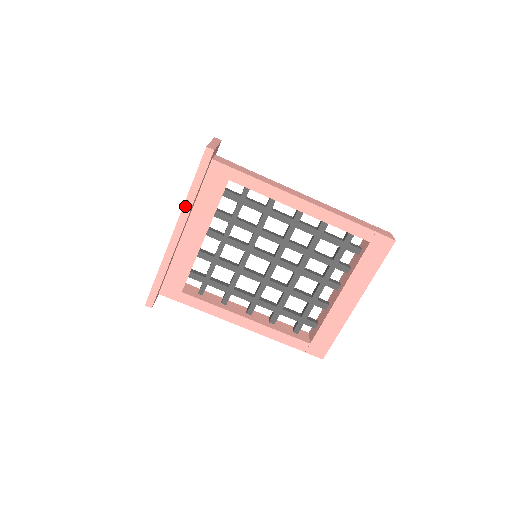
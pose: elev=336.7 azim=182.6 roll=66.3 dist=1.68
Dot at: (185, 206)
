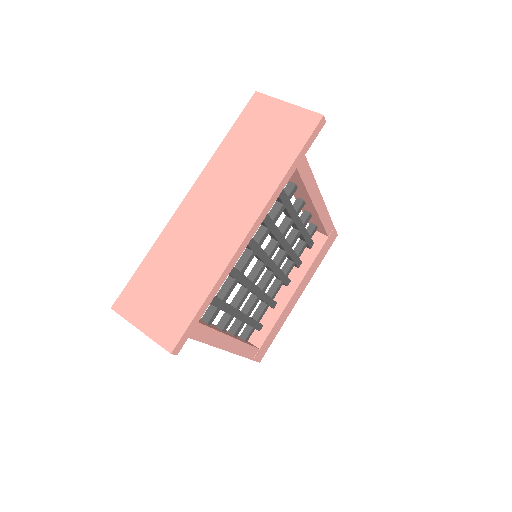
Dot at: (276, 192)
